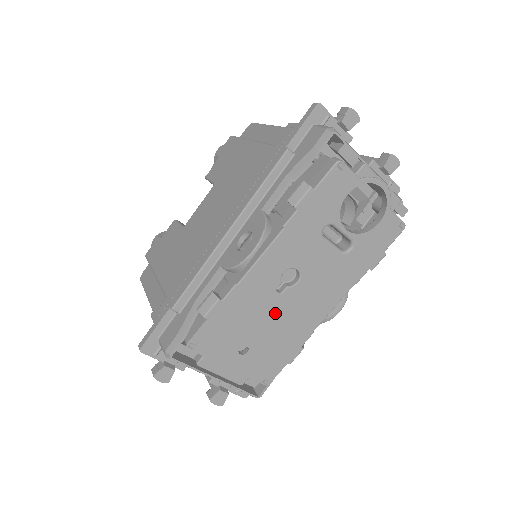
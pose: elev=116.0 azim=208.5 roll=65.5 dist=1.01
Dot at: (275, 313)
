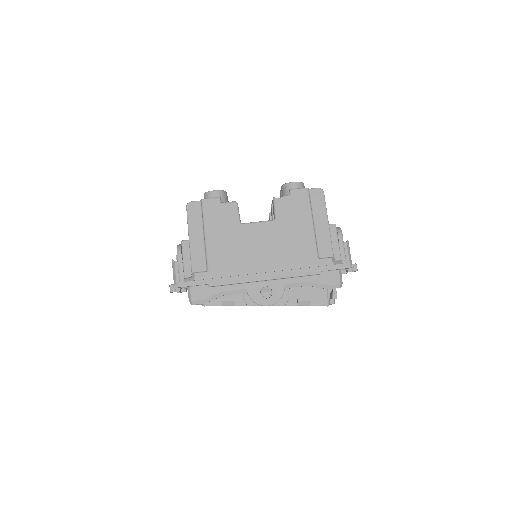
Dot at: occluded
